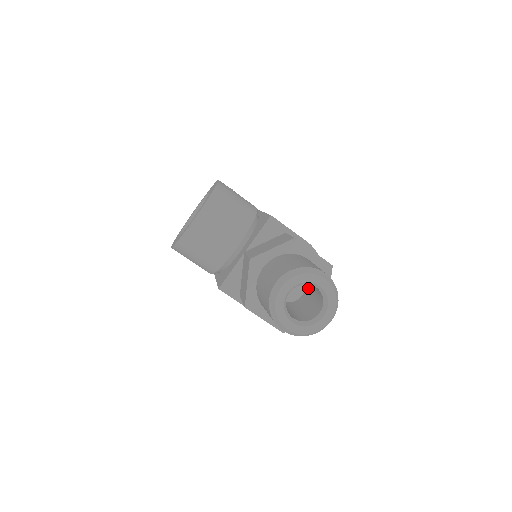
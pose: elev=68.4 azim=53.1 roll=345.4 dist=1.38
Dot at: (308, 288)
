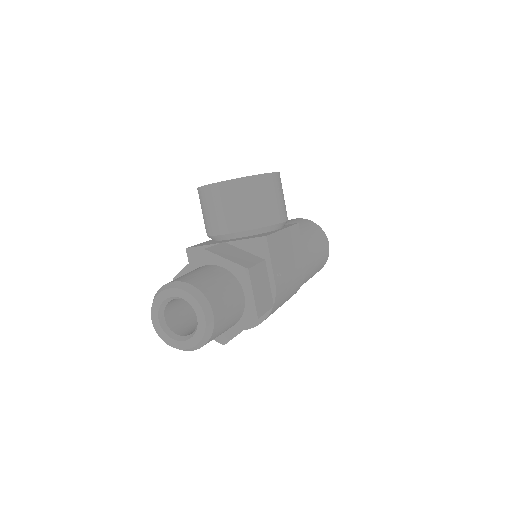
Dot at: occluded
